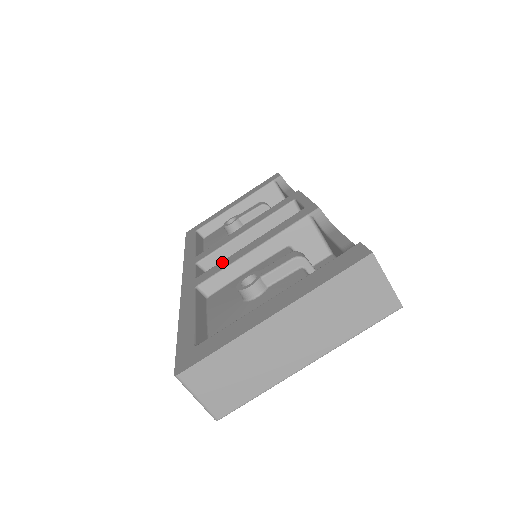
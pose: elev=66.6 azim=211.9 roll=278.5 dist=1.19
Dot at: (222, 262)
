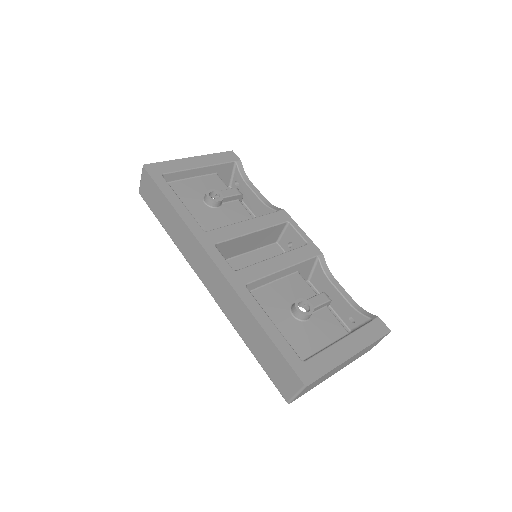
Dot at: (257, 266)
